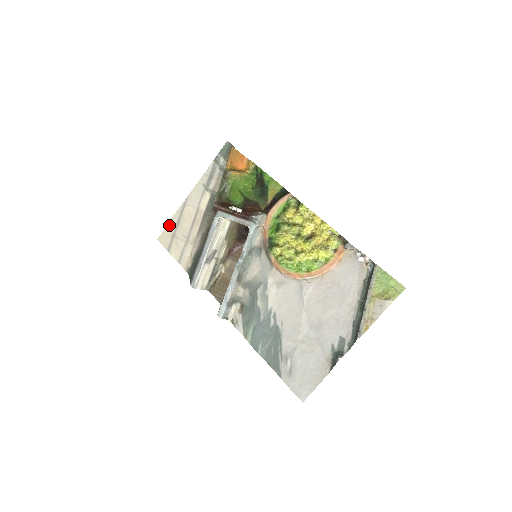
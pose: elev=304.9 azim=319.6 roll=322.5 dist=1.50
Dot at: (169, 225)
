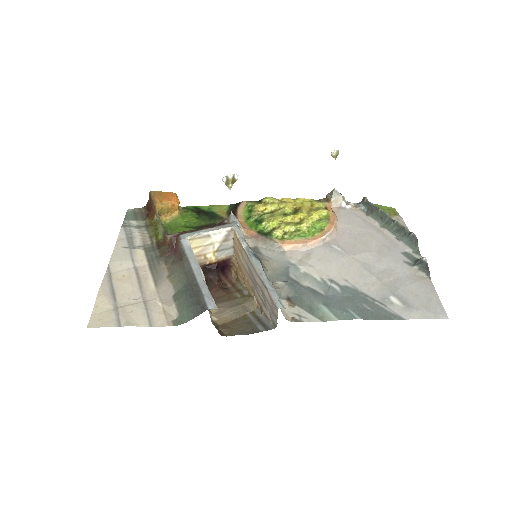
Dot at: (99, 302)
